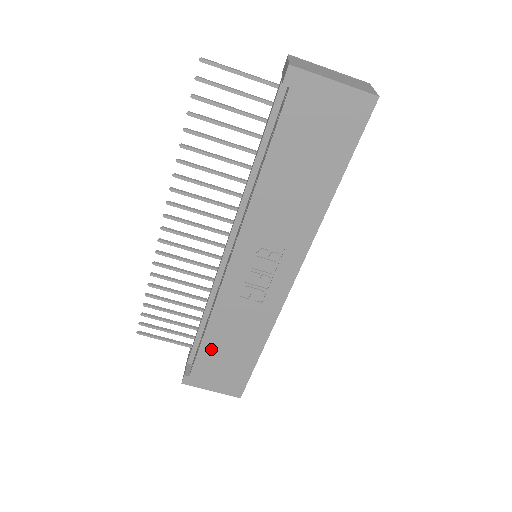
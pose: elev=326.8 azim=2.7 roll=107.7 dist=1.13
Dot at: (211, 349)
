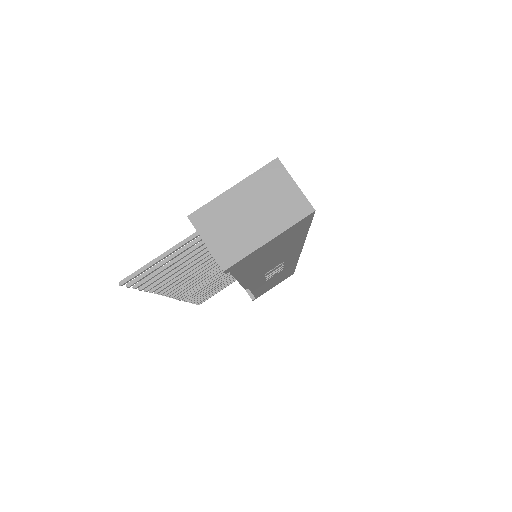
Dot at: (262, 290)
